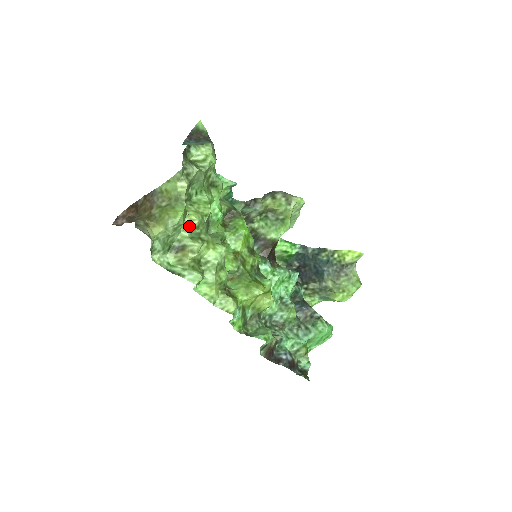
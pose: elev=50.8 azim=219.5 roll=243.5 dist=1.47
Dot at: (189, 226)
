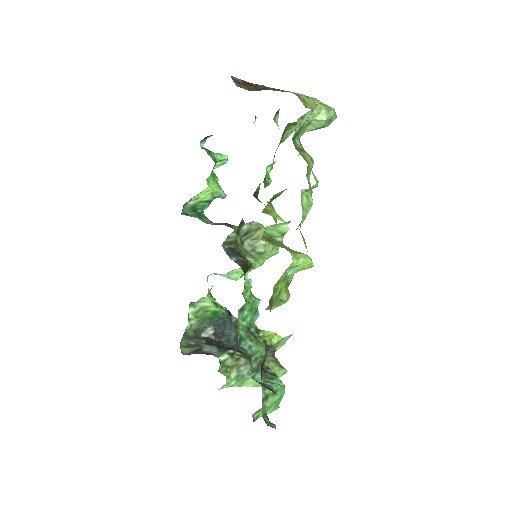
Dot at: (300, 144)
